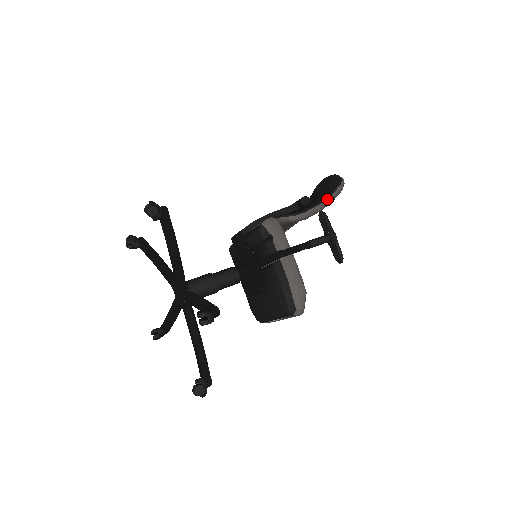
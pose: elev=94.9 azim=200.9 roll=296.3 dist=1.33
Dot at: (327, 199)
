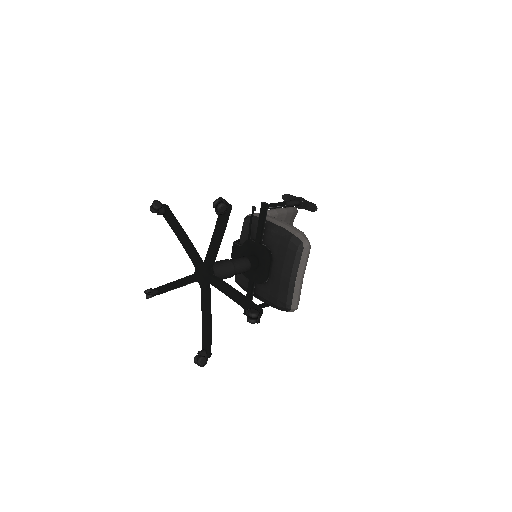
Dot at: (287, 207)
